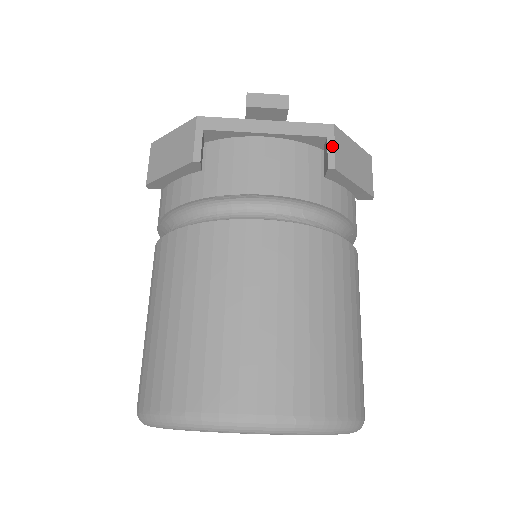
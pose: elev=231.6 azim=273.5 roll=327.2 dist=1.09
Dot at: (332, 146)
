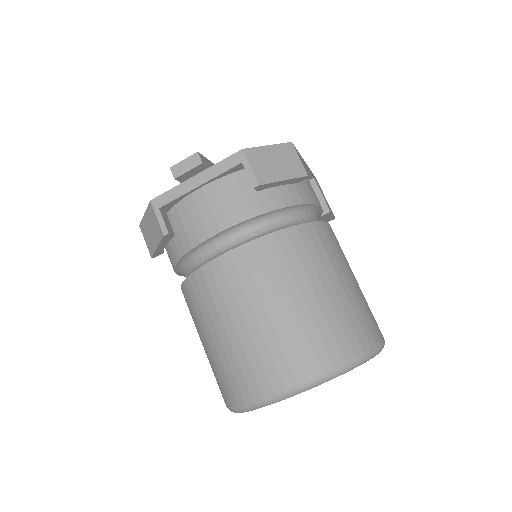
Dot at: (248, 168)
